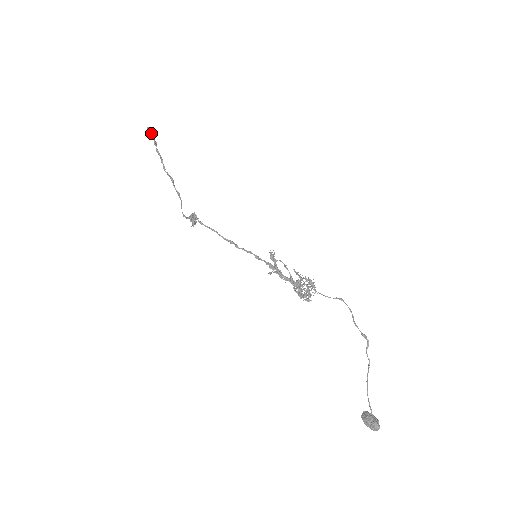
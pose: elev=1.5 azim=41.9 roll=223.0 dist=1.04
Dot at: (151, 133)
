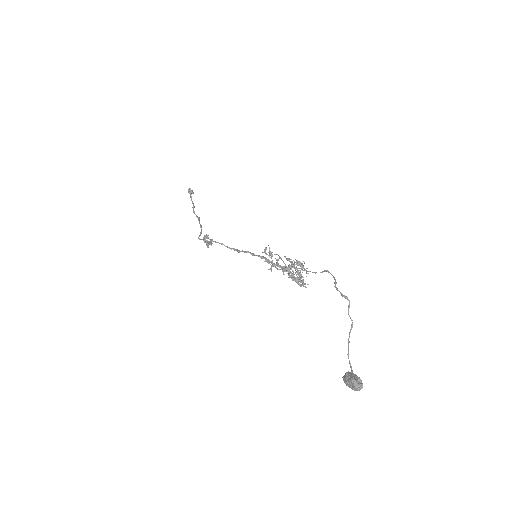
Dot at: (189, 191)
